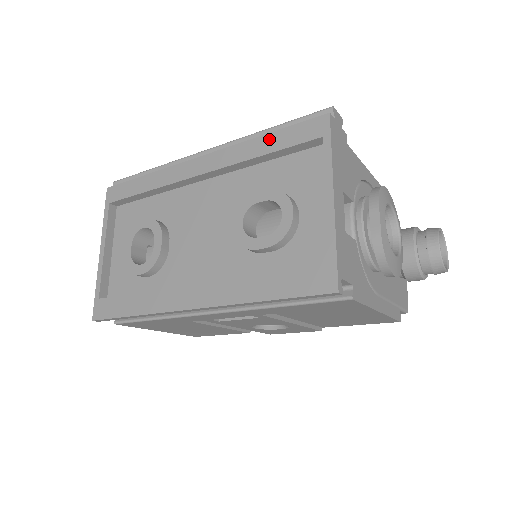
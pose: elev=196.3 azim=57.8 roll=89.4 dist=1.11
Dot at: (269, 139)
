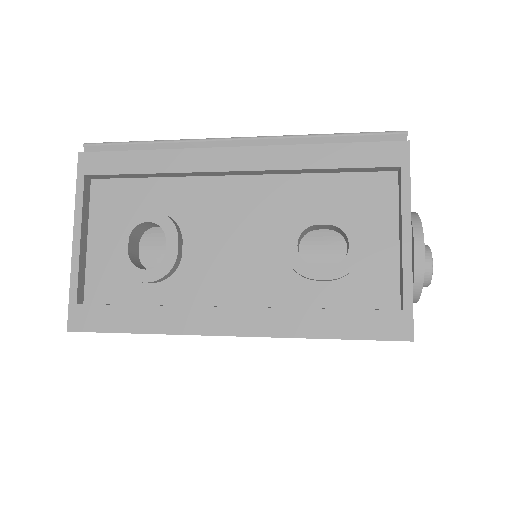
Dot at: (333, 151)
